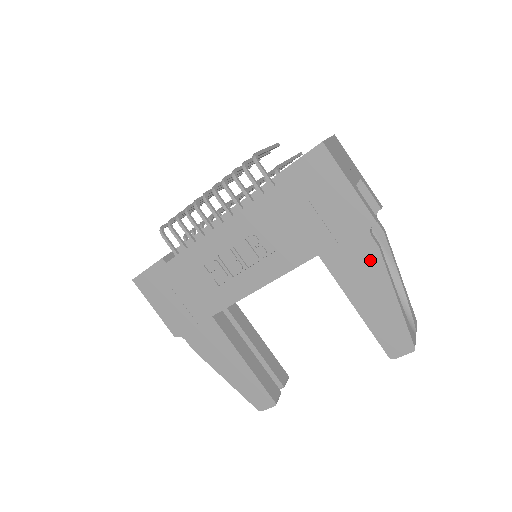
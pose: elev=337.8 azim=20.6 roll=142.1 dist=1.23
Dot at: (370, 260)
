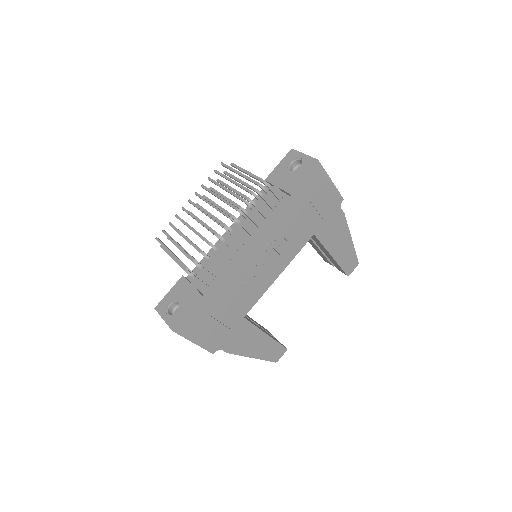
Dot at: (340, 224)
